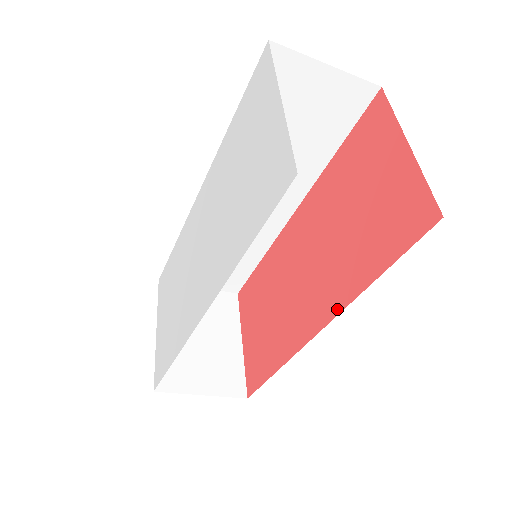
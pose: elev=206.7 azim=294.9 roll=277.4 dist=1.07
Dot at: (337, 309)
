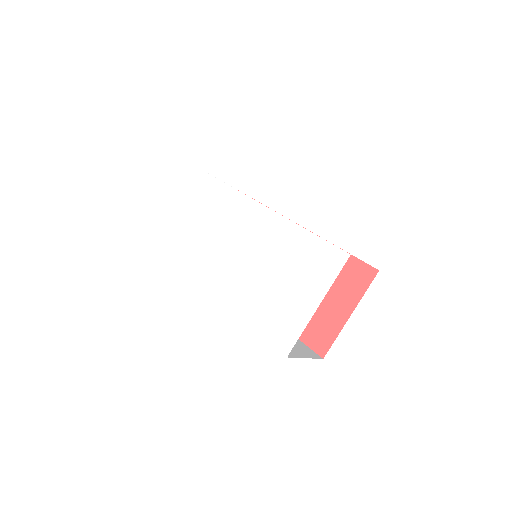
Dot at: occluded
